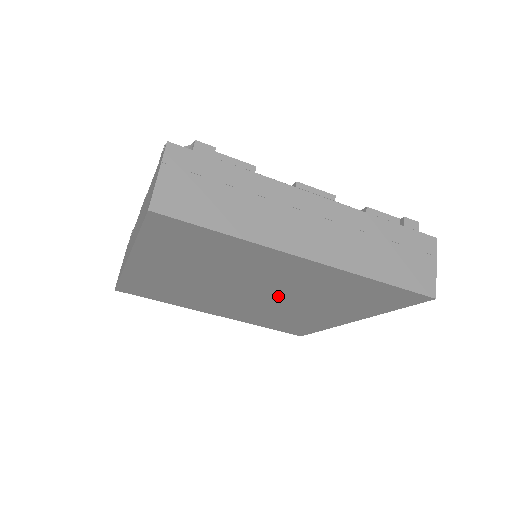
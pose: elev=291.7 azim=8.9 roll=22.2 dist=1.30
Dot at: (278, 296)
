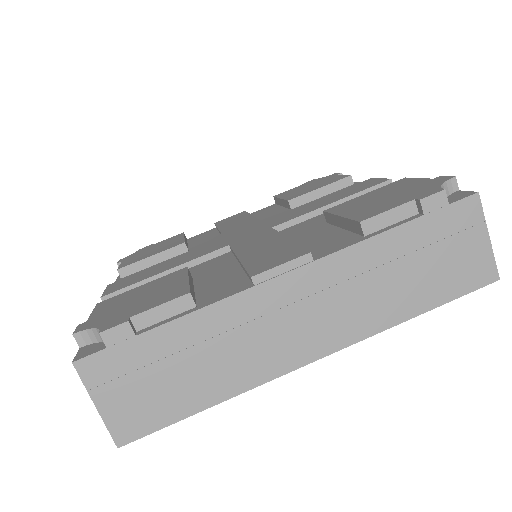
Dot at: occluded
